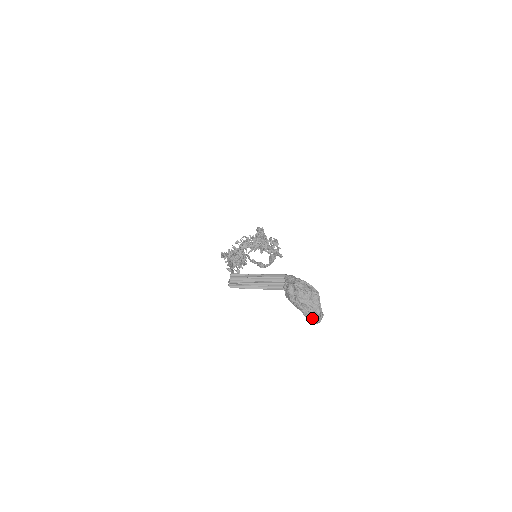
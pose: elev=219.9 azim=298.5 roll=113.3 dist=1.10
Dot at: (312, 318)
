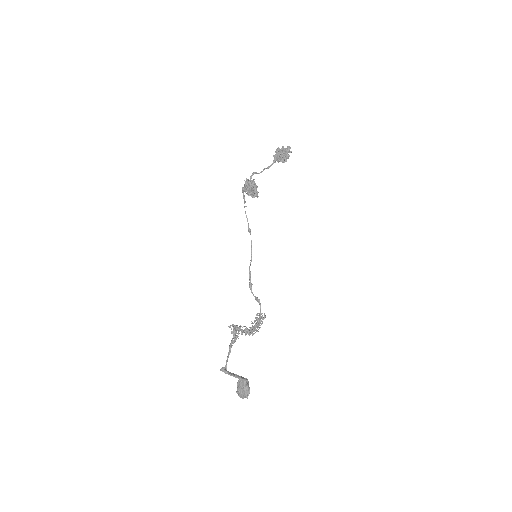
Dot at: (238, 394)
